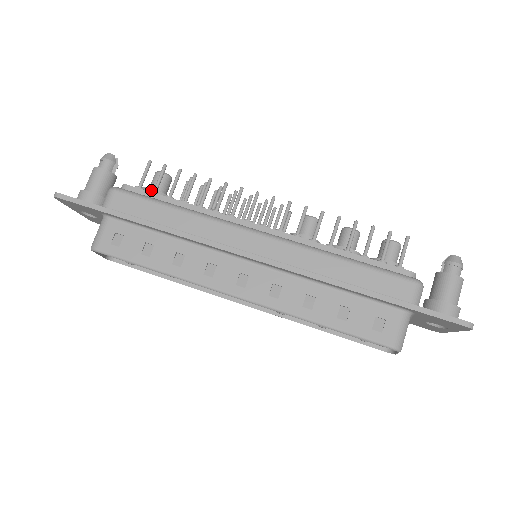
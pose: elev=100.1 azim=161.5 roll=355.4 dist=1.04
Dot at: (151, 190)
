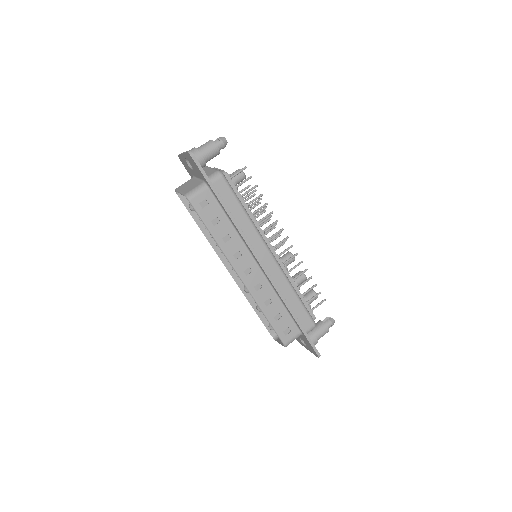
Dot at: (233, 181)
